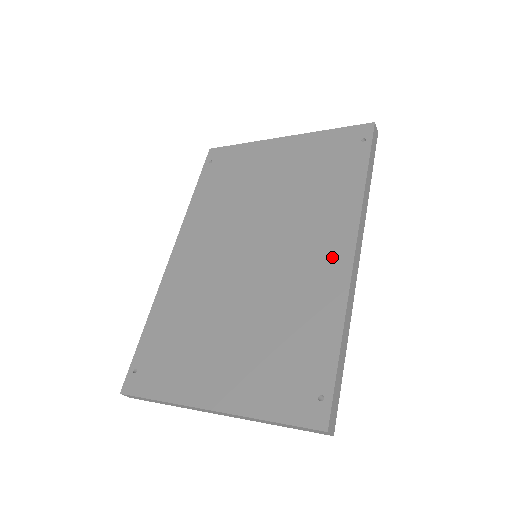
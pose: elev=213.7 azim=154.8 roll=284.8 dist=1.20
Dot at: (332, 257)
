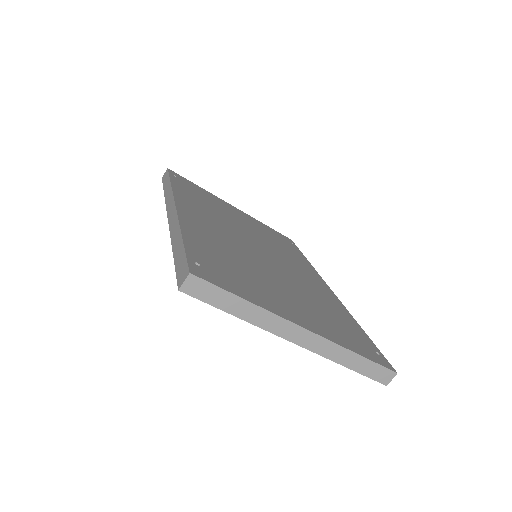
Dot at: (320, 285)
